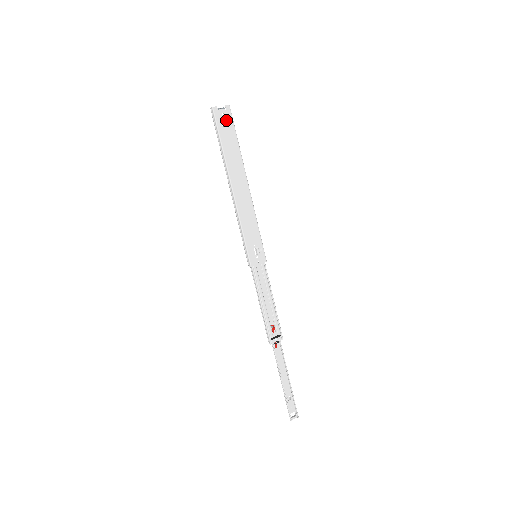
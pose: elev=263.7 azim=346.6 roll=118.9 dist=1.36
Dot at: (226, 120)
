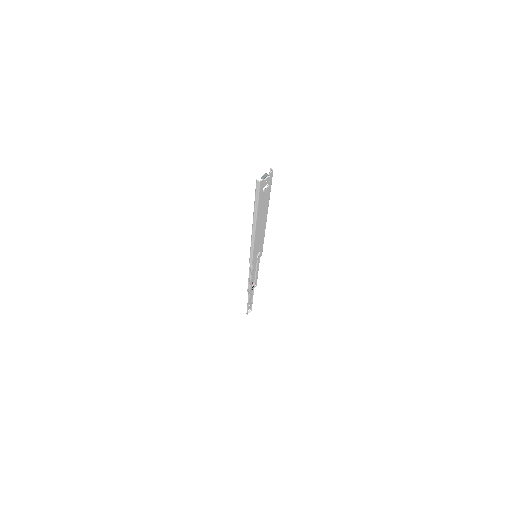
Dot at: (268, 186)
